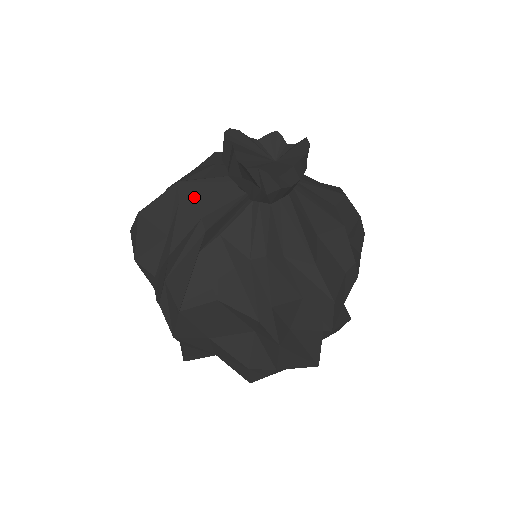
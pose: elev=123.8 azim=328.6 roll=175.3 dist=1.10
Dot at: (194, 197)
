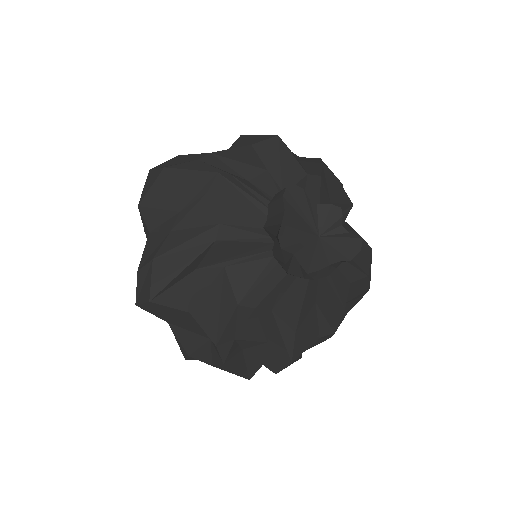
Dot at: (224, 200)
